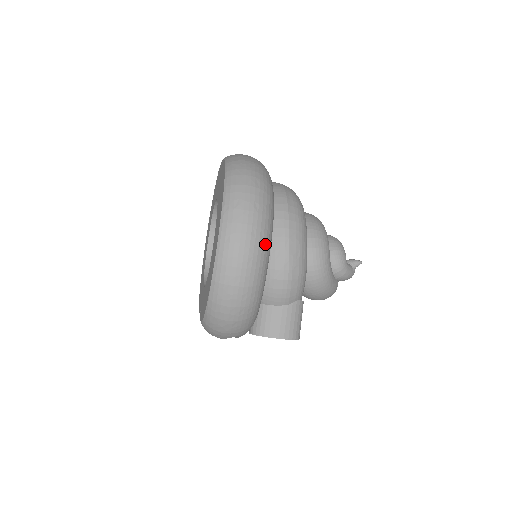
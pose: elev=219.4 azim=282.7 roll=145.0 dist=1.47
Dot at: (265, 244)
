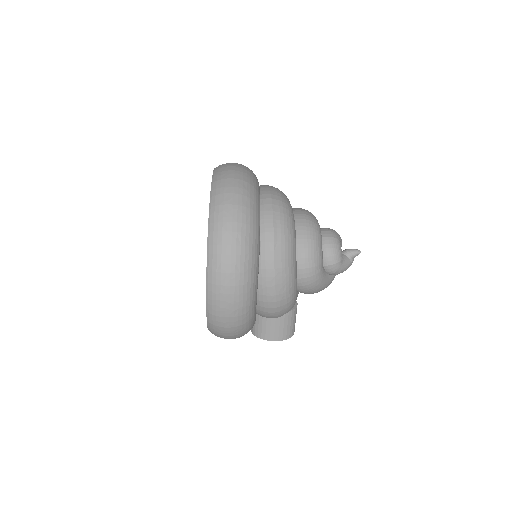
Dot at: (249, 295)
